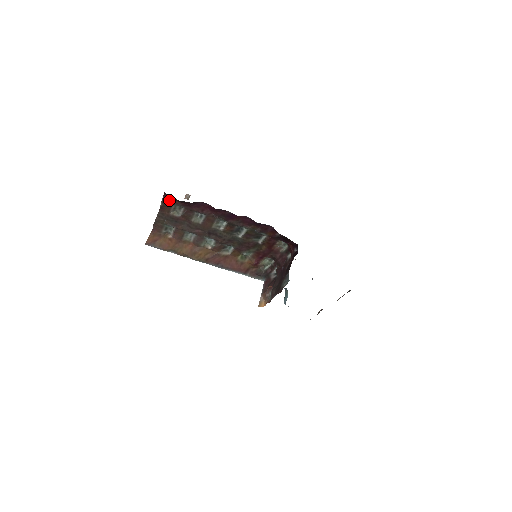
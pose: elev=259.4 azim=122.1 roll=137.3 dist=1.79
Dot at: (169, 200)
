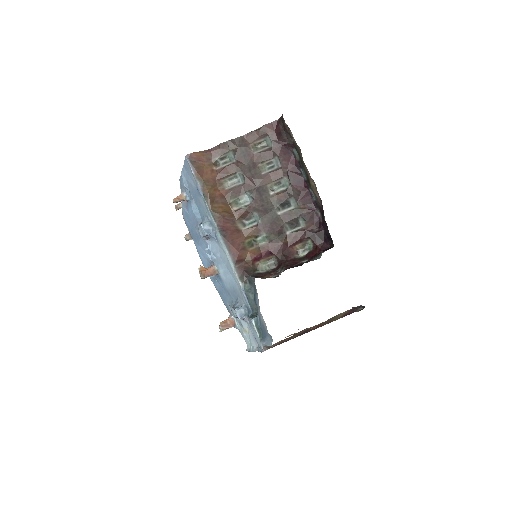
Dot at: (271, 129)
